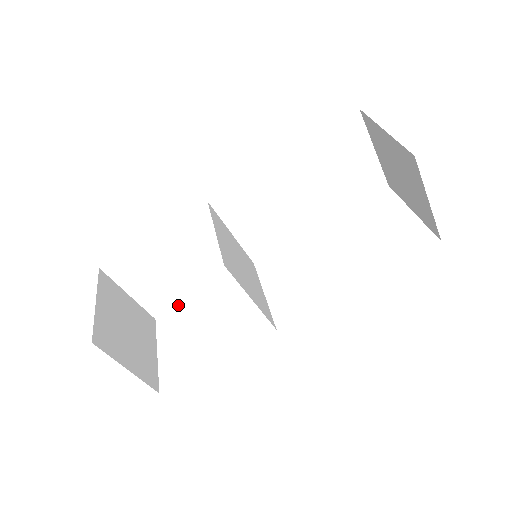
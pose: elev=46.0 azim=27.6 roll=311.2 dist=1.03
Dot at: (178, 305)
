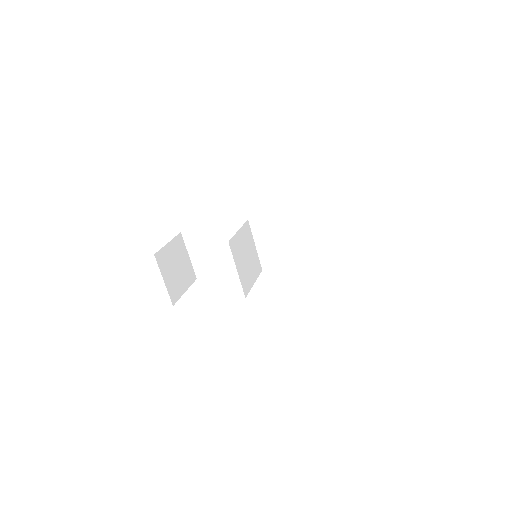
Dot at: (212, 276)
